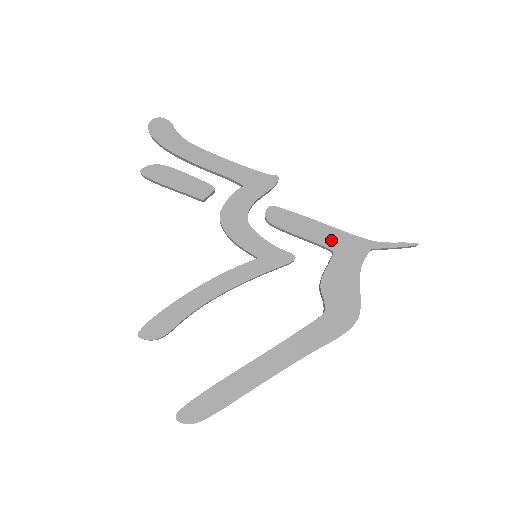
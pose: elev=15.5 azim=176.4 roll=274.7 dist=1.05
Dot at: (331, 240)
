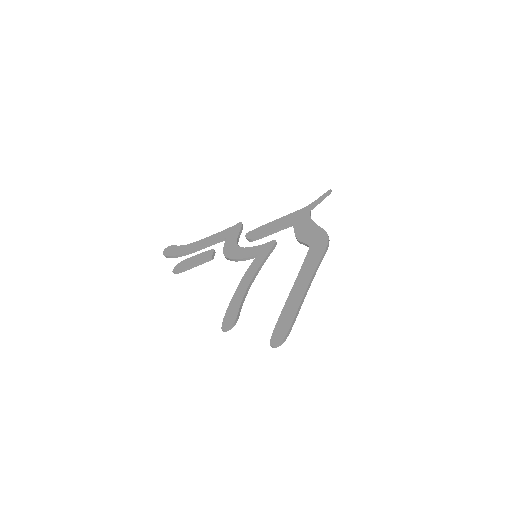
Dot at: (287, 221)
